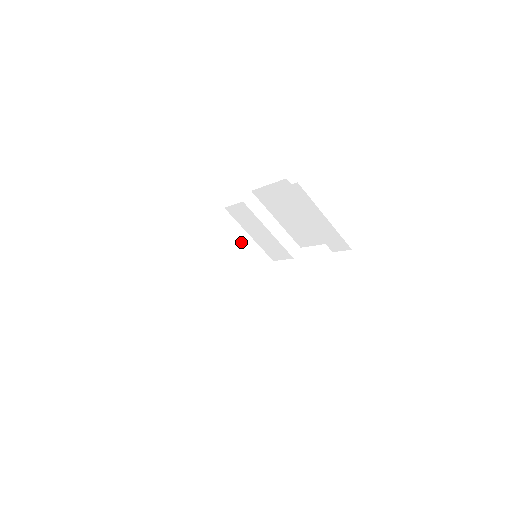
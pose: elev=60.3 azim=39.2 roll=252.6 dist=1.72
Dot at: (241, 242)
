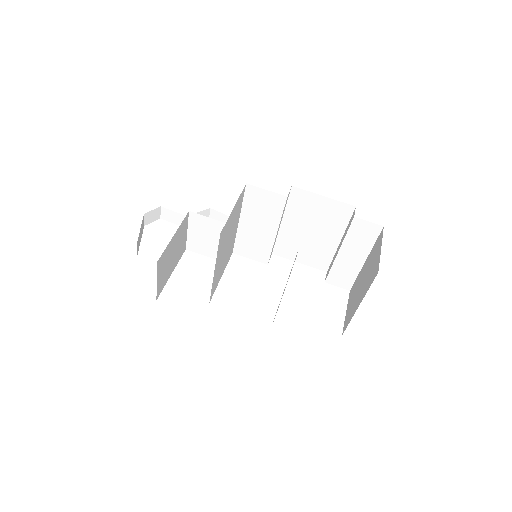
Dot at: (234, 227)
